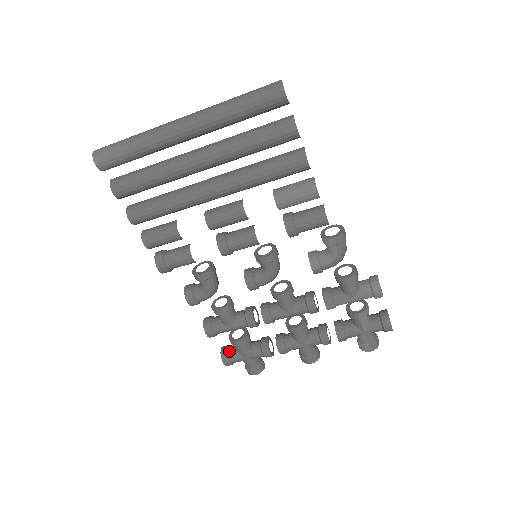
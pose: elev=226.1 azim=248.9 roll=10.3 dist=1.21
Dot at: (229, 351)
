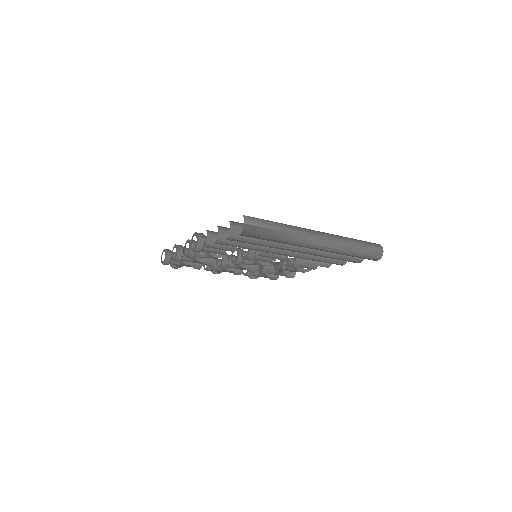
Dot at: occluded
